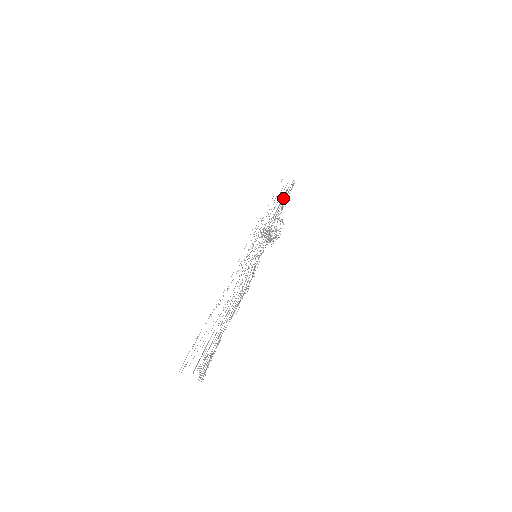
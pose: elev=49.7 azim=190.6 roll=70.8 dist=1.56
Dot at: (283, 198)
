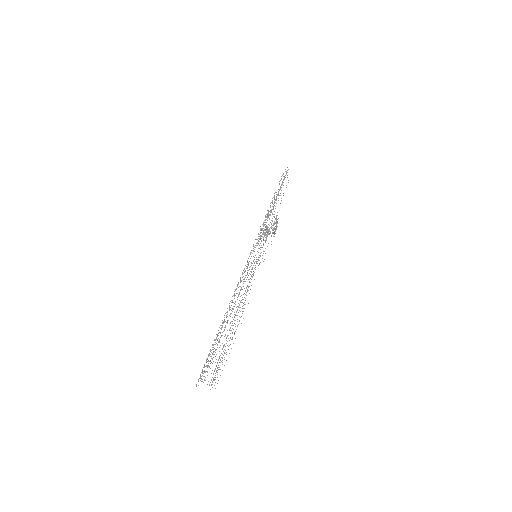
Dot at: occluded
